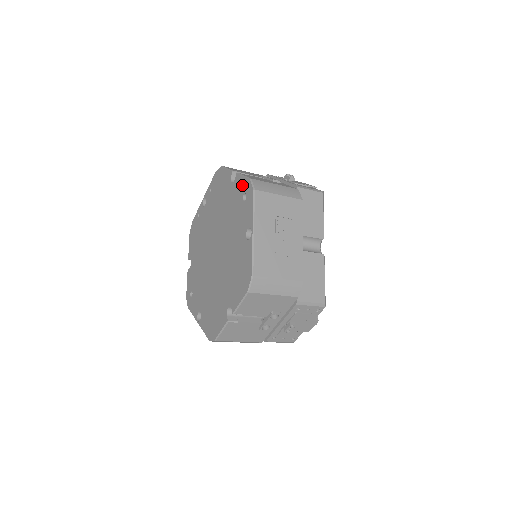
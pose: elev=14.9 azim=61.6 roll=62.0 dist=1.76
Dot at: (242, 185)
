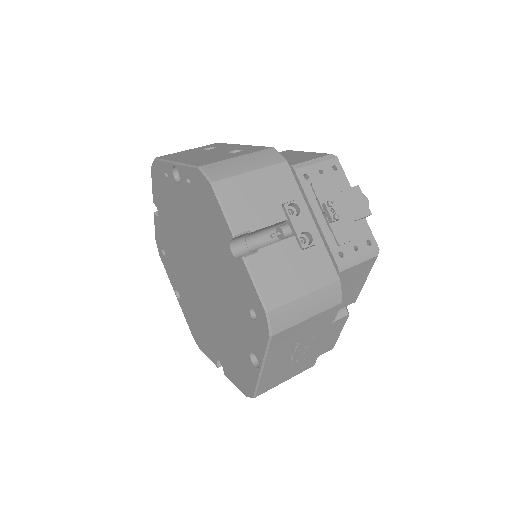
Dot at: (250, 294)
